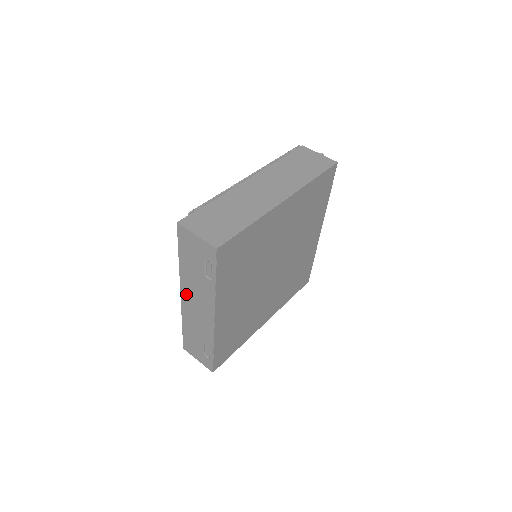
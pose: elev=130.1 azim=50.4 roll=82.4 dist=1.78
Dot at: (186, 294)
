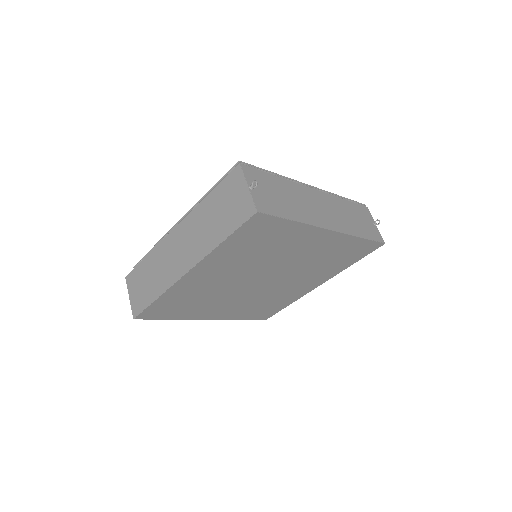
Dot at: occluded
